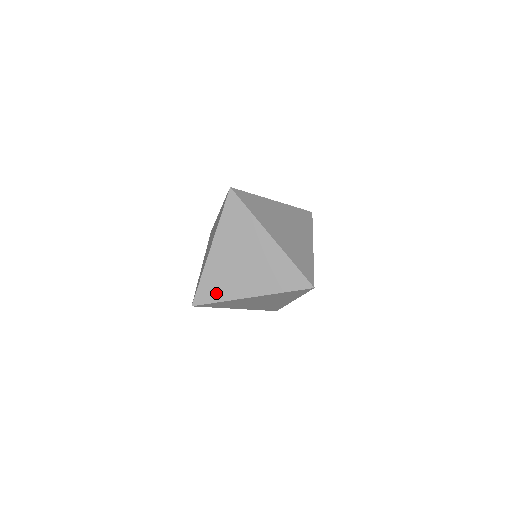
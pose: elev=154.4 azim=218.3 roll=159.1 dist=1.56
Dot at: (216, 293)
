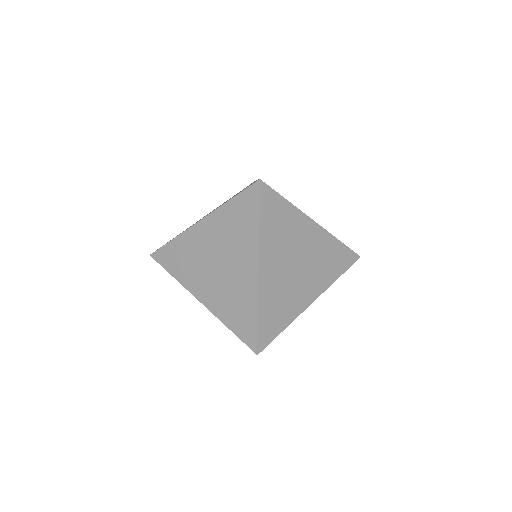
Dot at: (279, 321)
